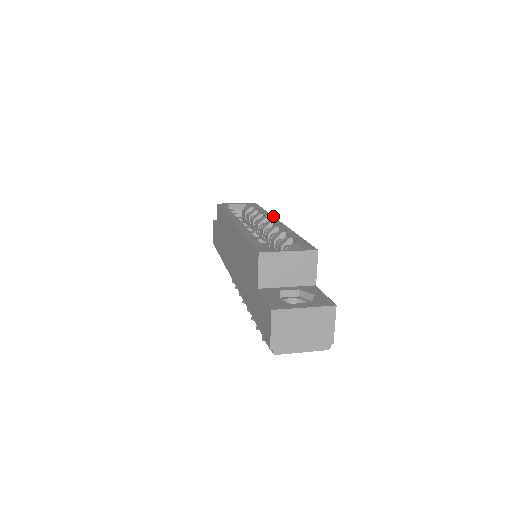
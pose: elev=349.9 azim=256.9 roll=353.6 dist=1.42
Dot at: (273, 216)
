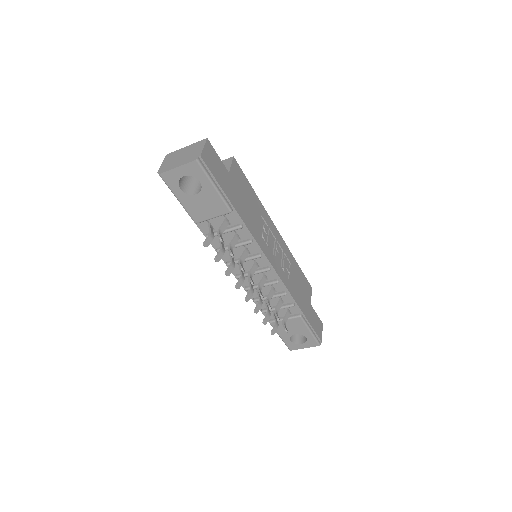
Dot at: occluded
